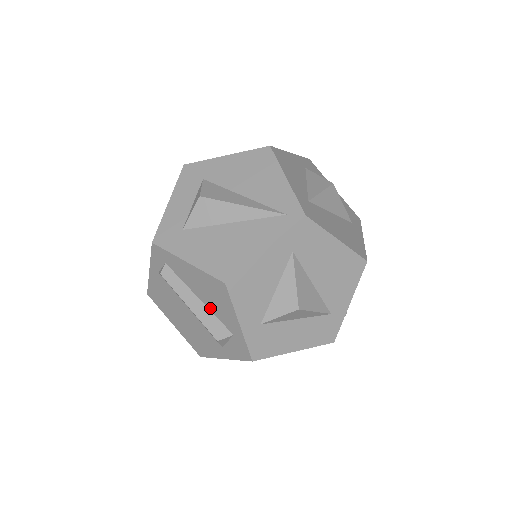
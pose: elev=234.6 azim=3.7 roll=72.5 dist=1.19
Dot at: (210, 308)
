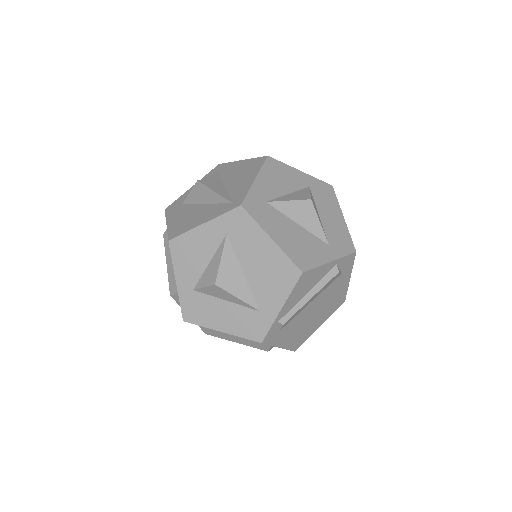
Dot at: occluded
